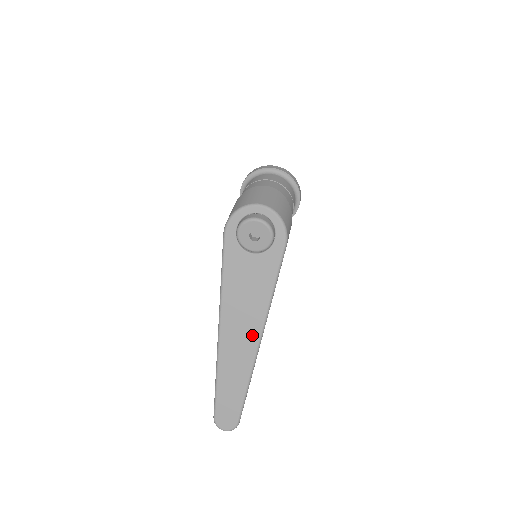
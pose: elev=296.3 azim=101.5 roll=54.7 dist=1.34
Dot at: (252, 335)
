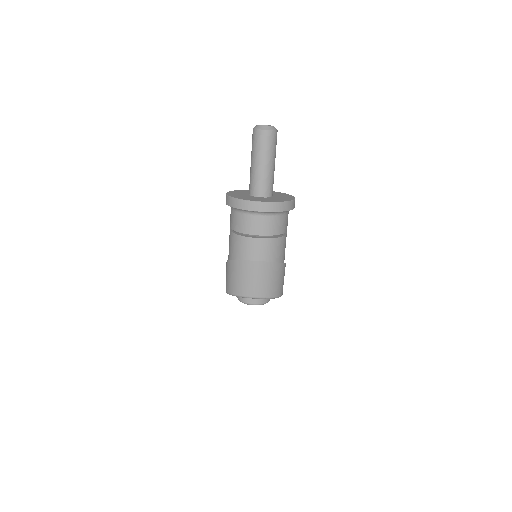
Dot at: occluded
